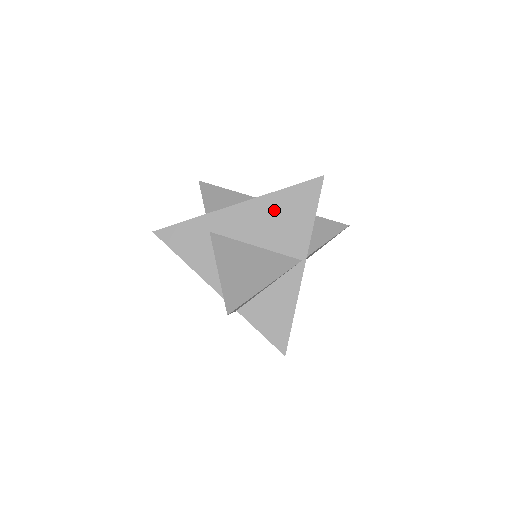
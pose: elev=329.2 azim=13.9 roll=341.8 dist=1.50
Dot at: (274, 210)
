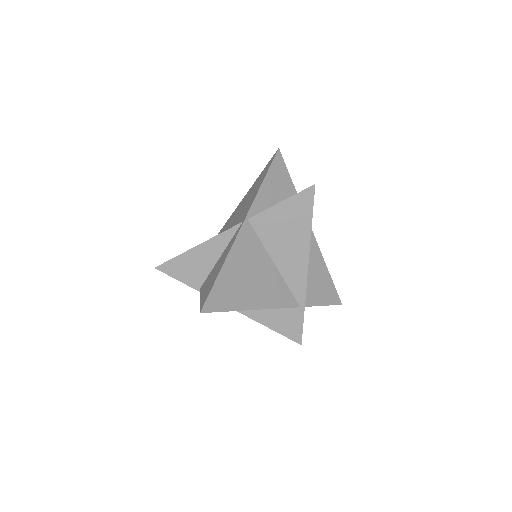
Dot at: (247, 198)
